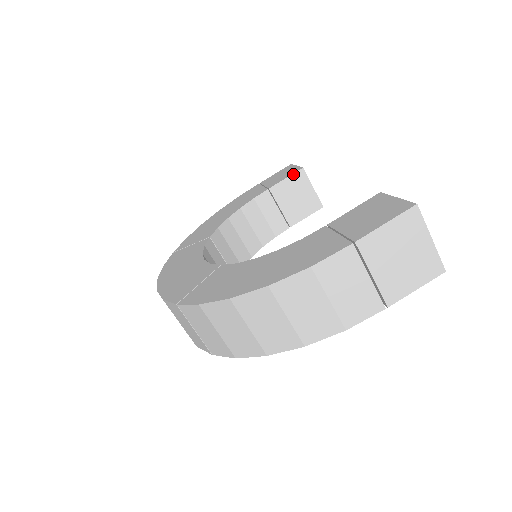
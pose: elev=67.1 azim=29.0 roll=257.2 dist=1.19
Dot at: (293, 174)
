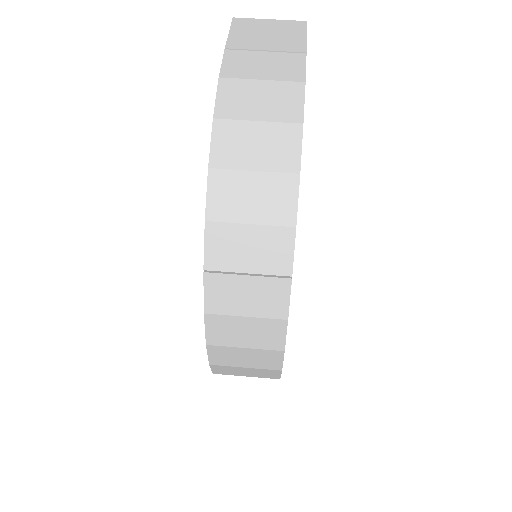
Dot at: occluded
